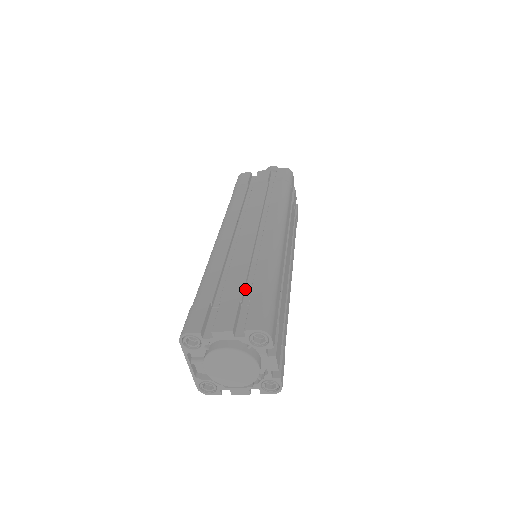
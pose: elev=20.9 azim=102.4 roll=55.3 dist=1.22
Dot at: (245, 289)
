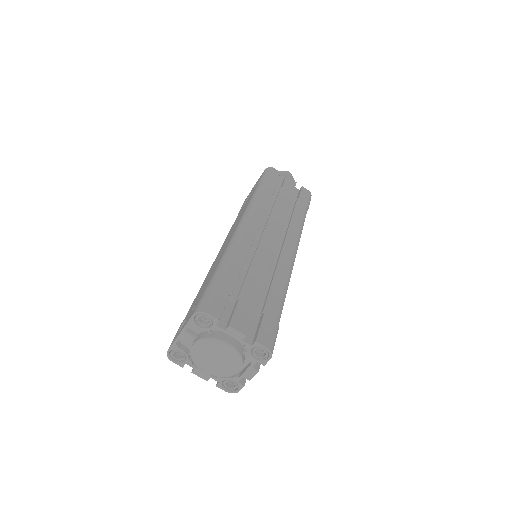
Dot at: (258, 296)
